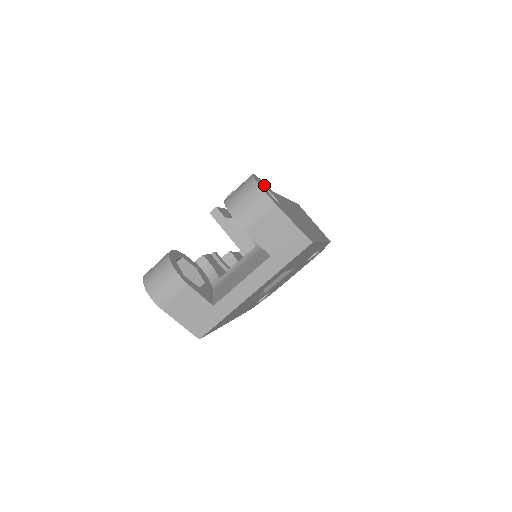
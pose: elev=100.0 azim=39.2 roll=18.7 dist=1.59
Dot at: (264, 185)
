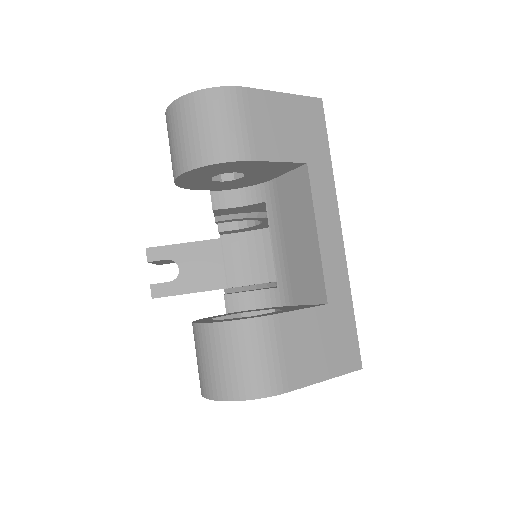
Dot at: occluded
